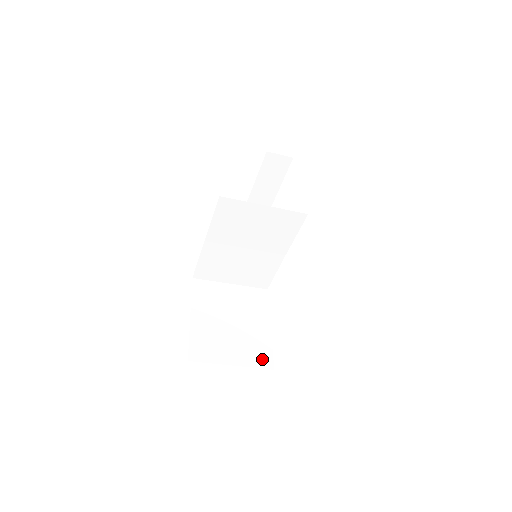
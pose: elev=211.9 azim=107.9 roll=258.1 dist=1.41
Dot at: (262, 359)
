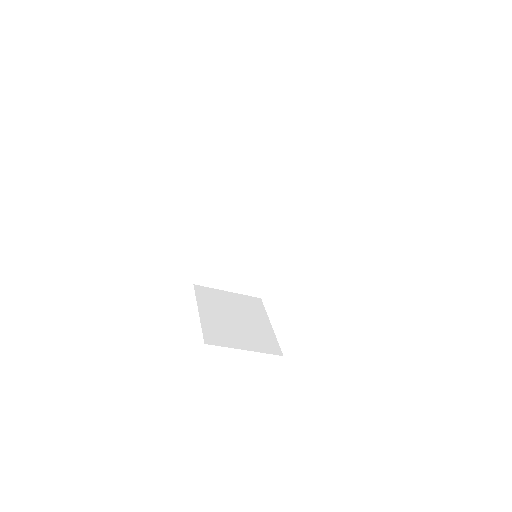
Dot at: (271, 347)
